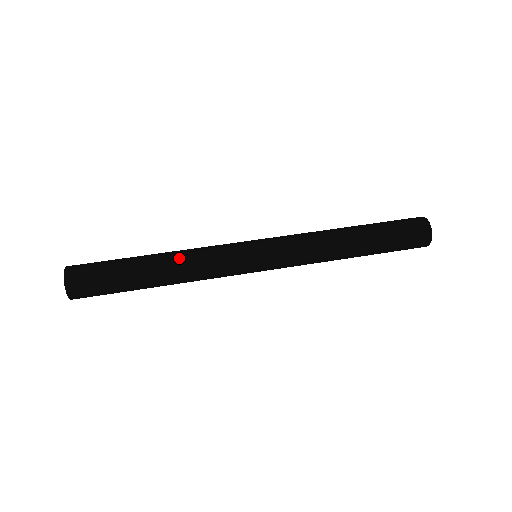
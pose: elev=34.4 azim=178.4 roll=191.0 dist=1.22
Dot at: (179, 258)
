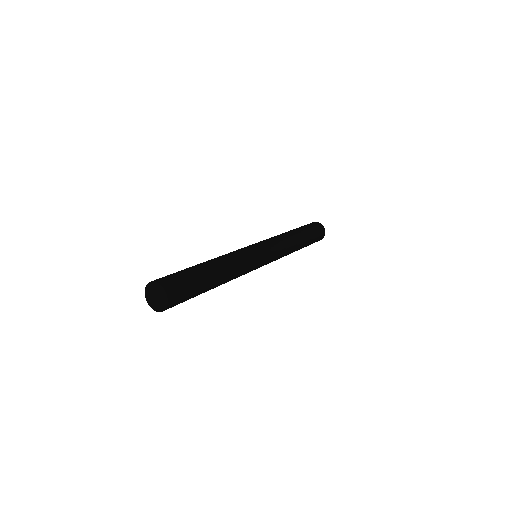
Dot at: (231, 268)
